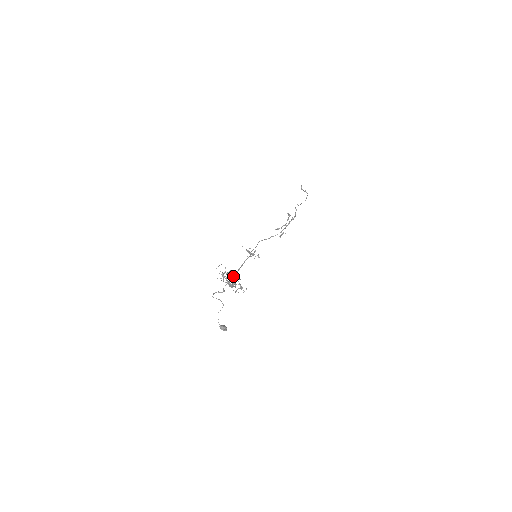
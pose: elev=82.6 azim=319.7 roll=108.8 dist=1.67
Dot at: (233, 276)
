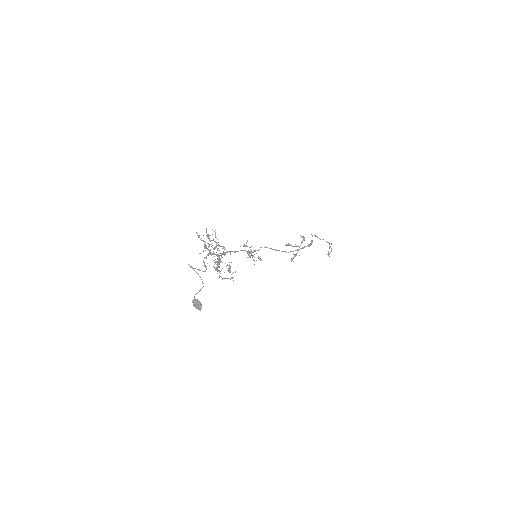
Dot at: occluded
